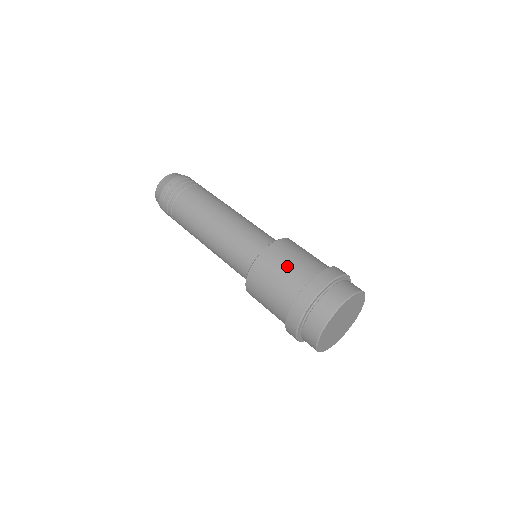
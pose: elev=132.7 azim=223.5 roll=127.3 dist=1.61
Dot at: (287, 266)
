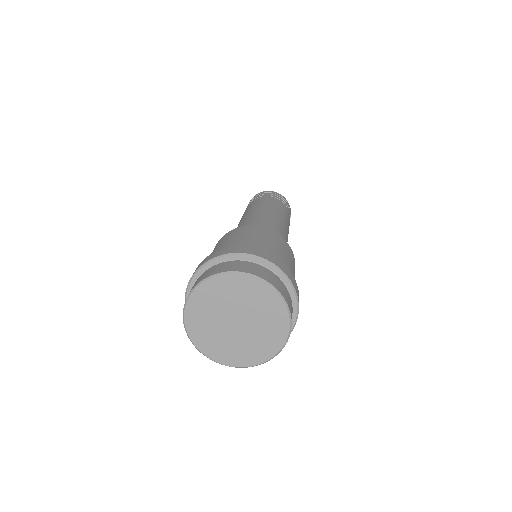
Dot at: (218, 247)
